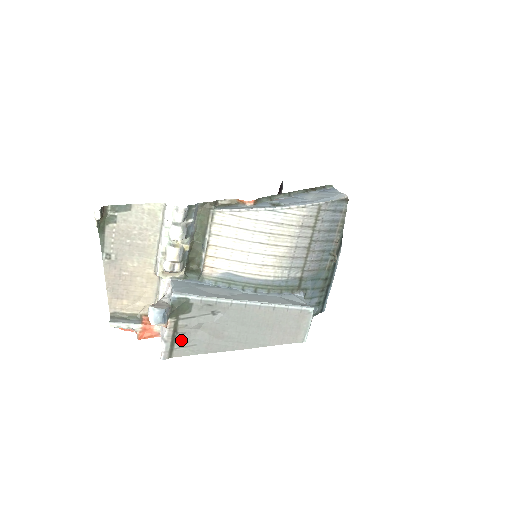
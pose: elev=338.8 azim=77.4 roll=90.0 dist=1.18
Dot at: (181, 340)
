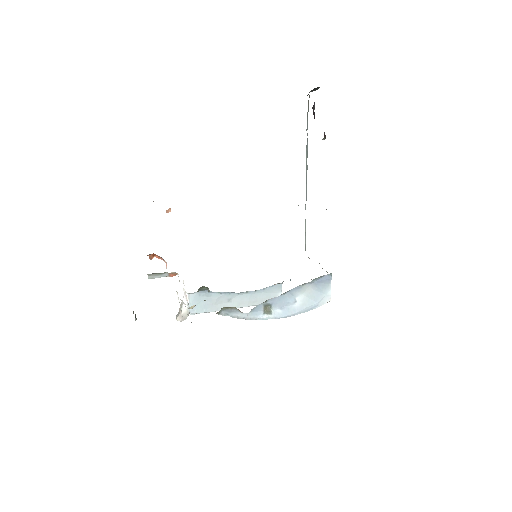
Dot at: occluded
